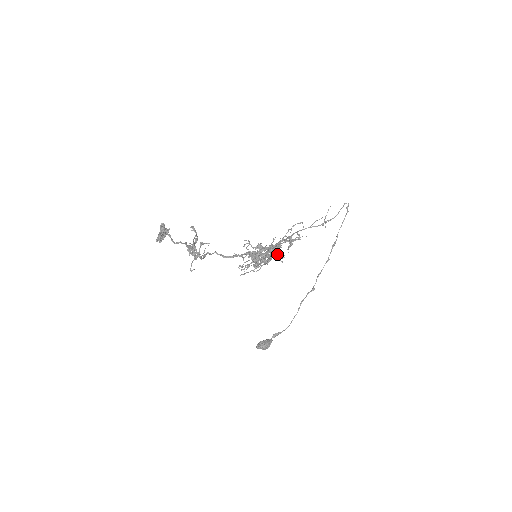
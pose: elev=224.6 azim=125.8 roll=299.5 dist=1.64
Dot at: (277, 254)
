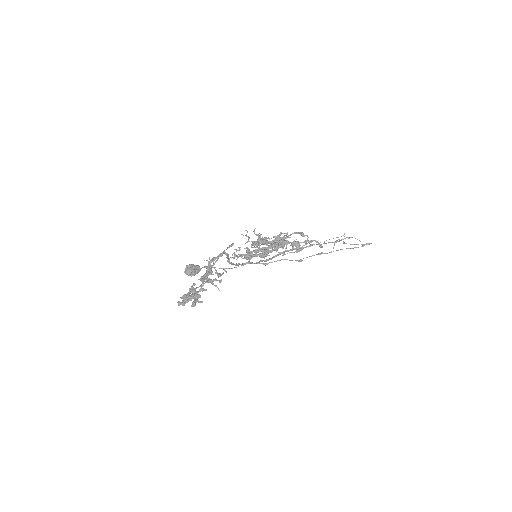
Dot at: occluded
